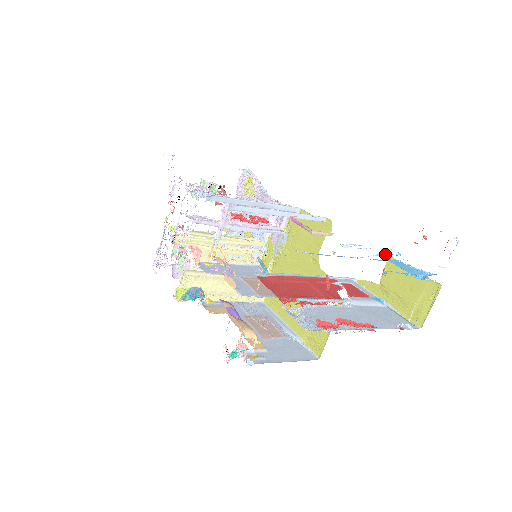
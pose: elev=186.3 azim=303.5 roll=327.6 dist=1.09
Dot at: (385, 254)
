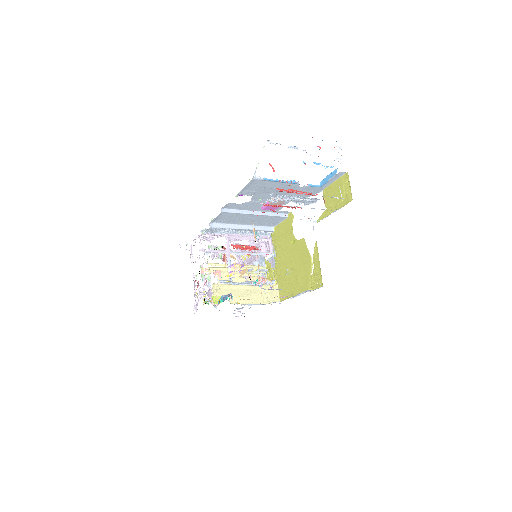
Dot at: (295, 148)
